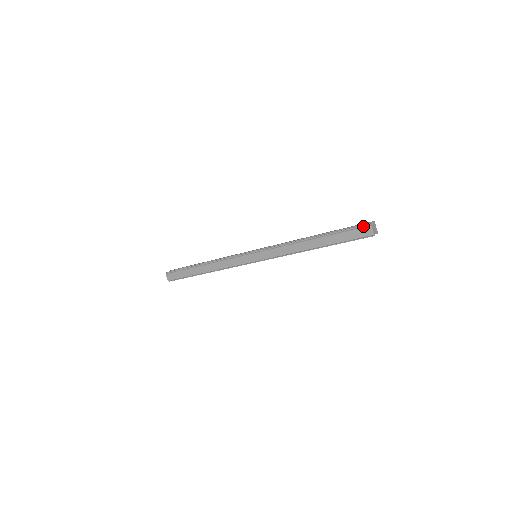
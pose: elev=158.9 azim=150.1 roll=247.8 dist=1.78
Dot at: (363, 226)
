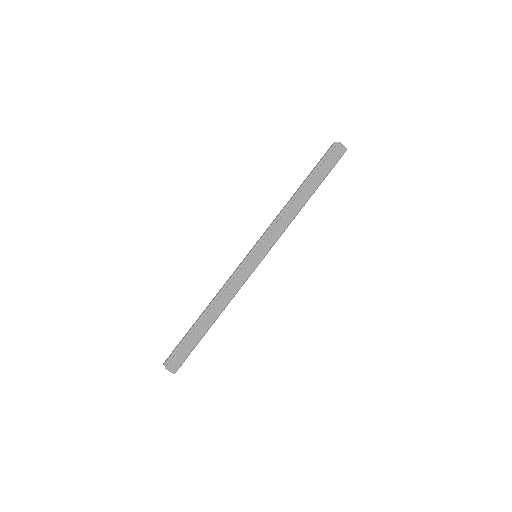
Dot at: (335, 148)
